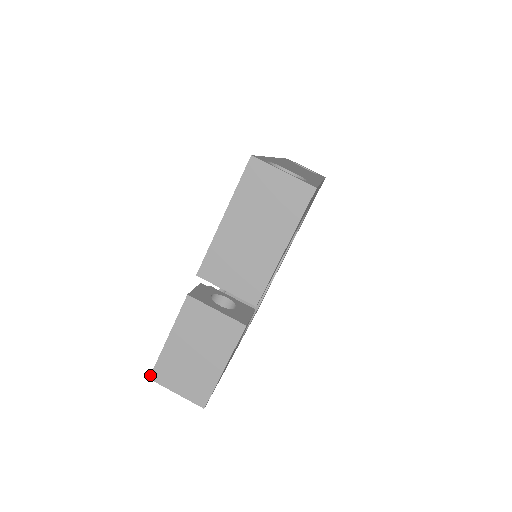
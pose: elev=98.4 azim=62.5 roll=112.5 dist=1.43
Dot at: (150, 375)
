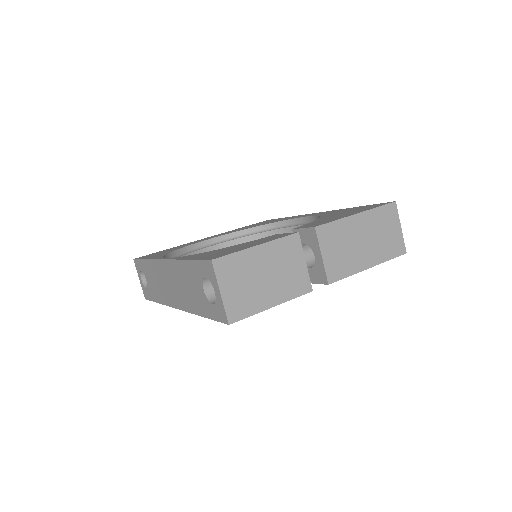
Dot at: (215, 258)
